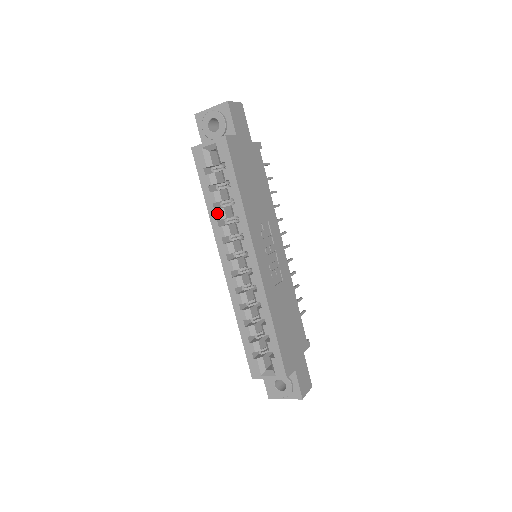
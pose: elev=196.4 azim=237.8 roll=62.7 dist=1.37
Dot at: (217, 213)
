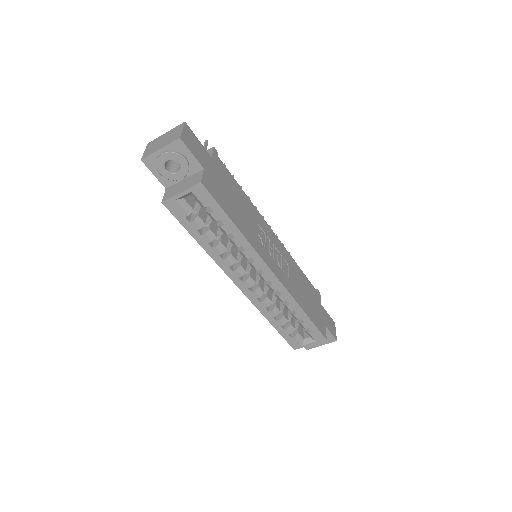
Dot at: (216, 250)
